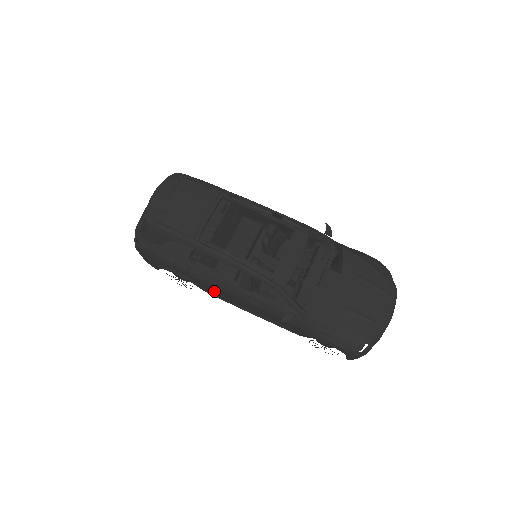
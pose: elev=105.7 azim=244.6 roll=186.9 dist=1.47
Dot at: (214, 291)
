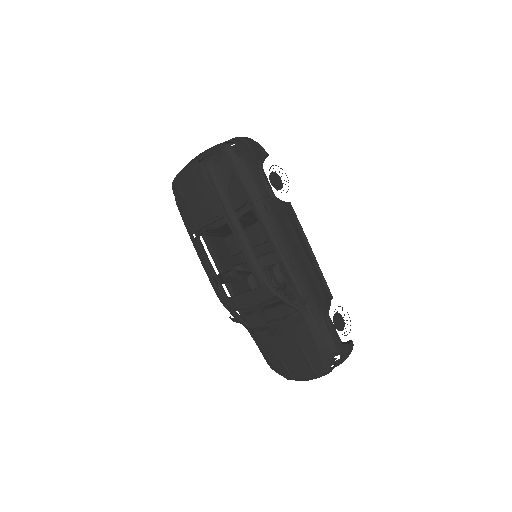
Dot at: occluded
